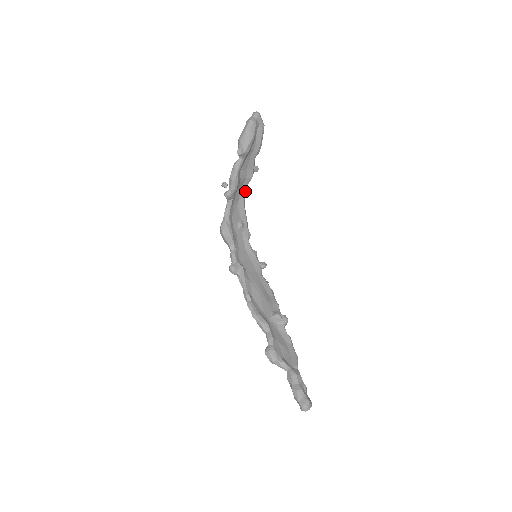
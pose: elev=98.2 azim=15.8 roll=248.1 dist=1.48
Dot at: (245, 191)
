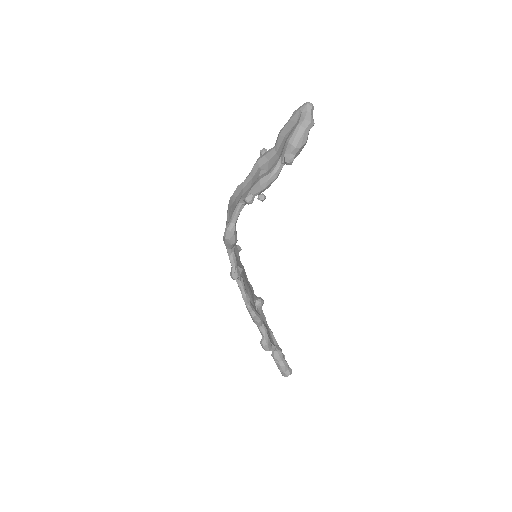
Dot at: occluded
